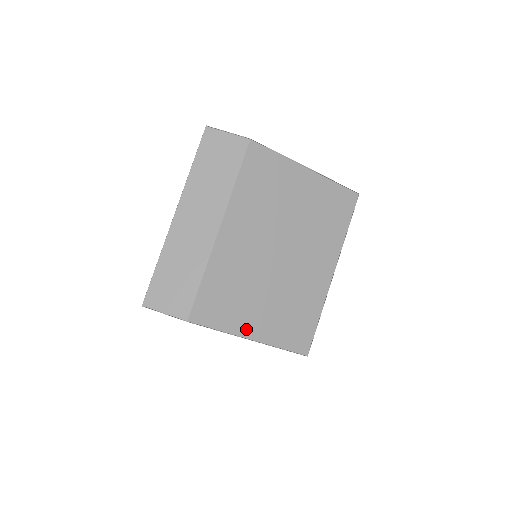
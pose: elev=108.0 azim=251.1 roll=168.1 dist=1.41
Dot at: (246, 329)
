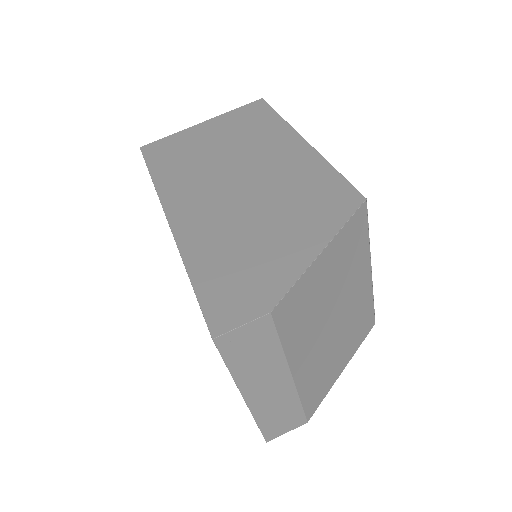
Dot at: (338, 372)
